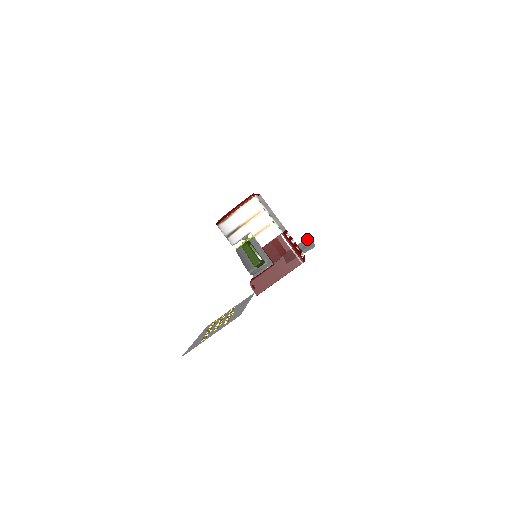
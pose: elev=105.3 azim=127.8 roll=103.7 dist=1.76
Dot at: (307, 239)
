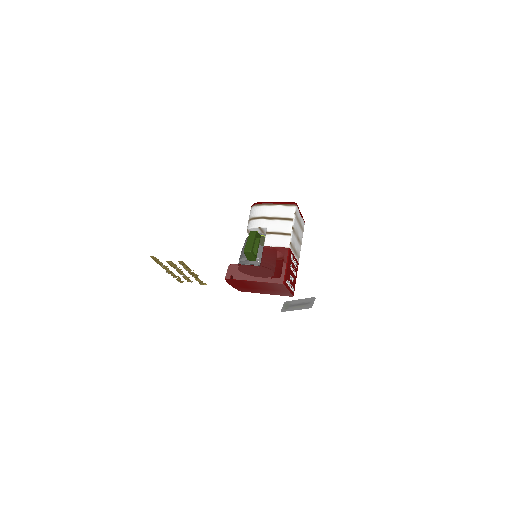
Dot at: (311, 297)
